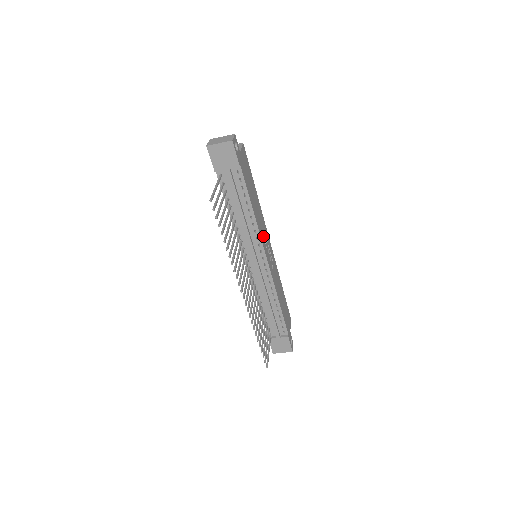
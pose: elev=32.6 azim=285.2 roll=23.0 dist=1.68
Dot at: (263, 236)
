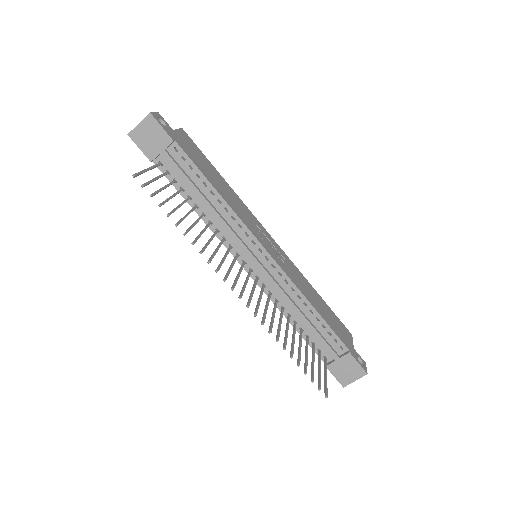
Dot at: (250, 225)
